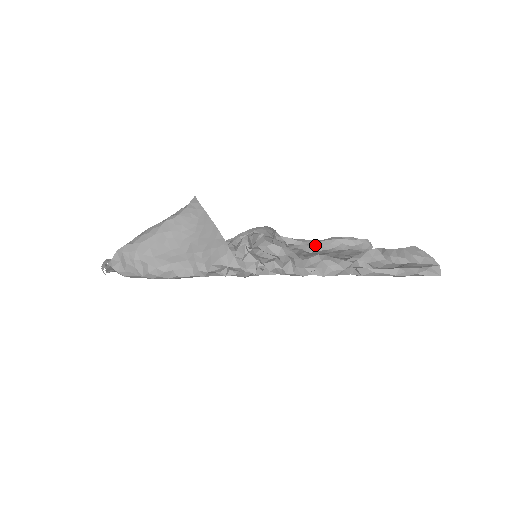
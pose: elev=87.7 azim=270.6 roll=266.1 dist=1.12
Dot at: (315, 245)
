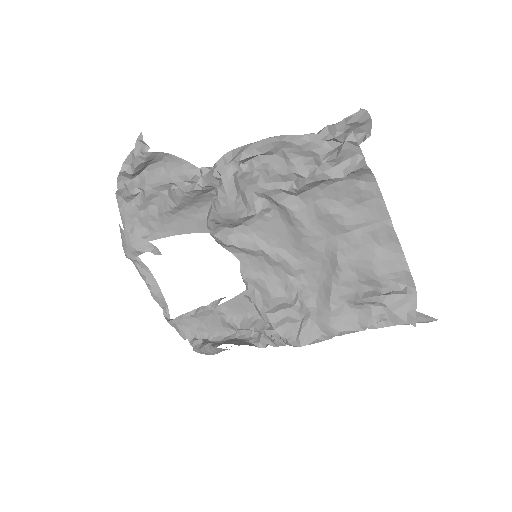
Dot at: (298, 191)
